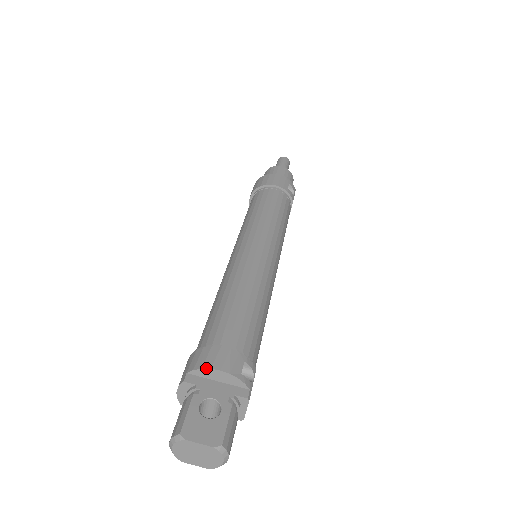
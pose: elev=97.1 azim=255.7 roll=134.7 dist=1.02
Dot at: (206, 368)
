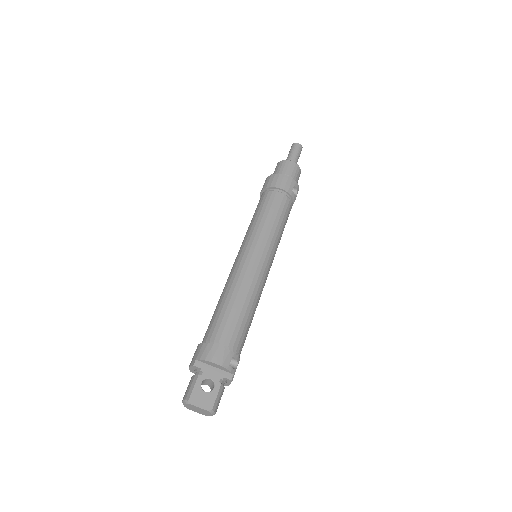
Dot at: (208, 361)
